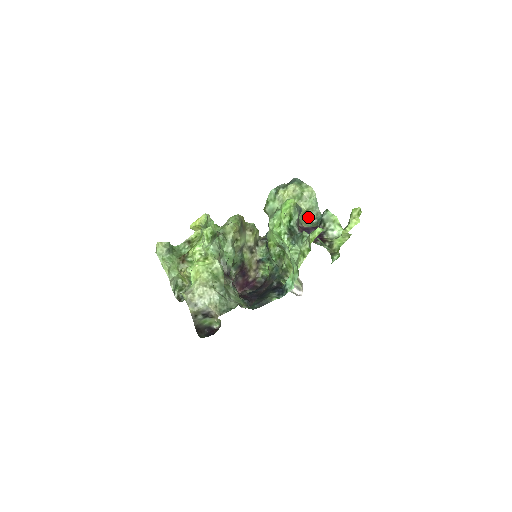
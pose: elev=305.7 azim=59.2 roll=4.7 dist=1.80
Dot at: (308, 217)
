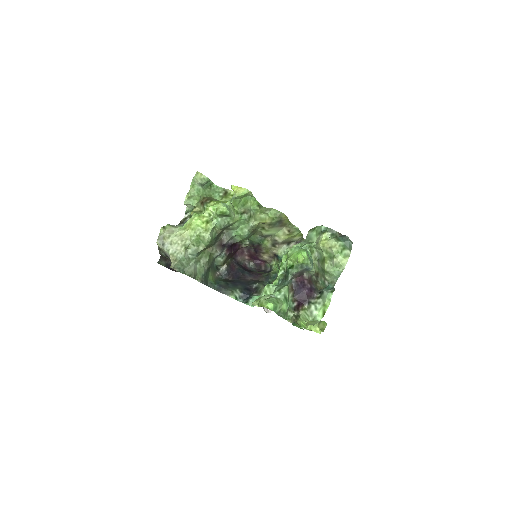
Dot at: (325, 275)
